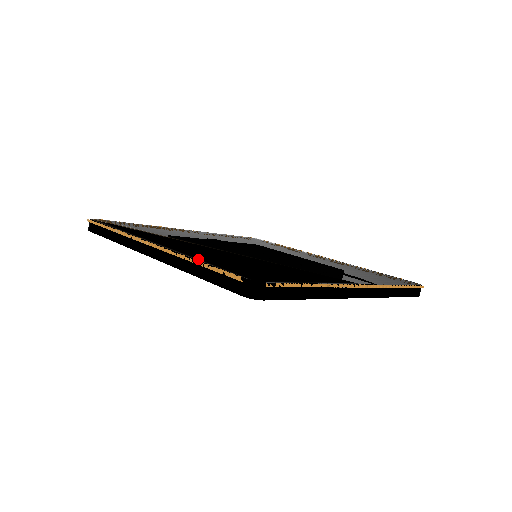
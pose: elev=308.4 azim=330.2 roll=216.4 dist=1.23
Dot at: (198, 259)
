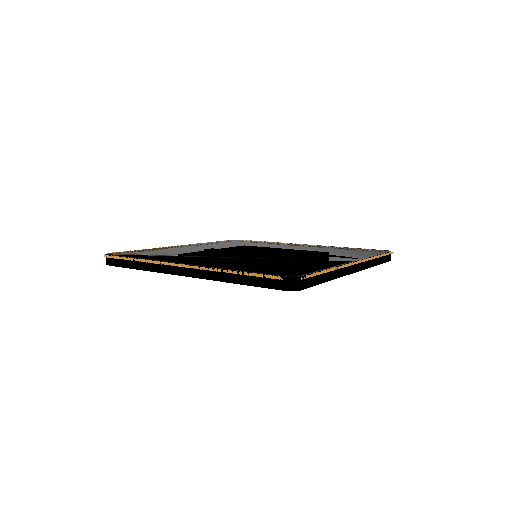
Dot at: (234, 269)
